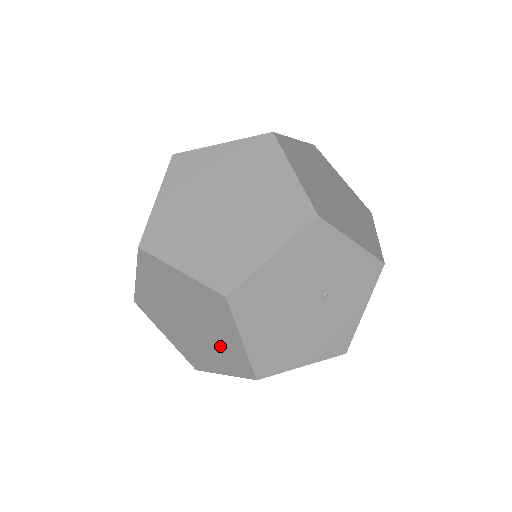
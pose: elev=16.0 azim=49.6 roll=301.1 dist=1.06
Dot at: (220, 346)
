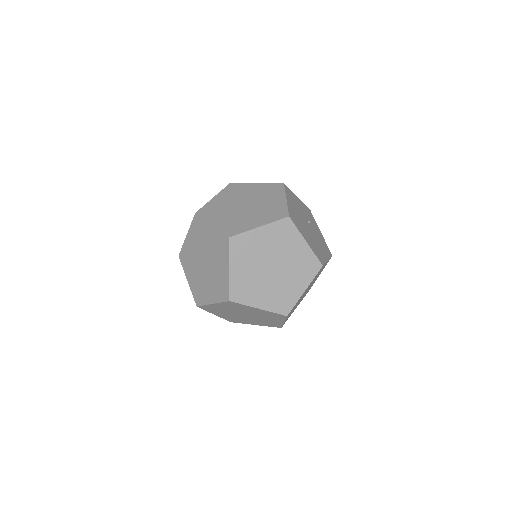
Dot at: (296, 264)
